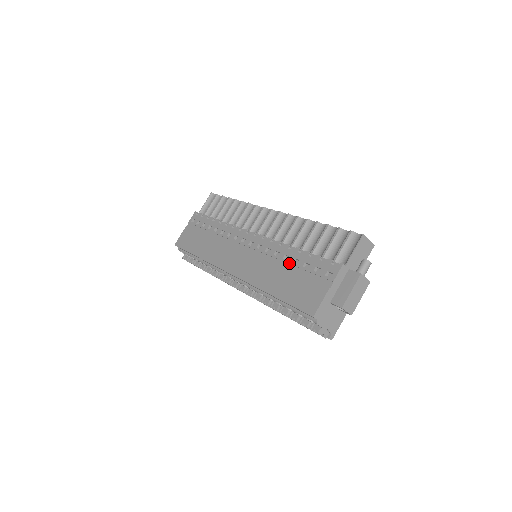
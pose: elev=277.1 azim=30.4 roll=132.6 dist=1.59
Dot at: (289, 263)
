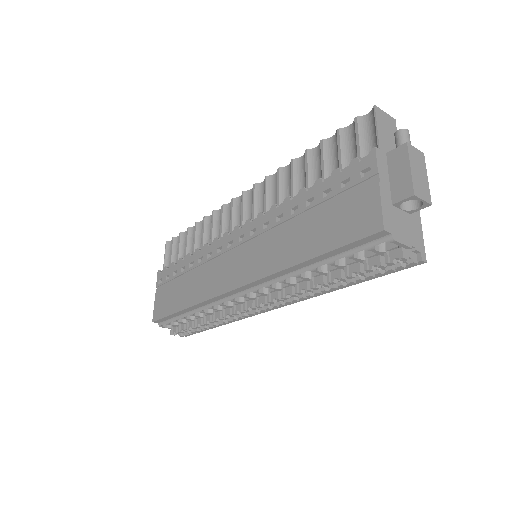
Dot at: (303, 211)
